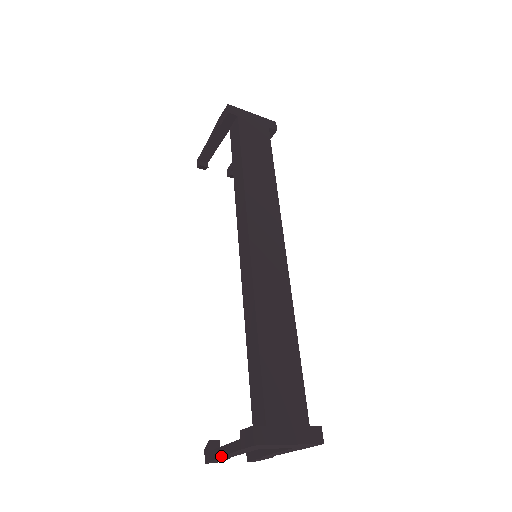
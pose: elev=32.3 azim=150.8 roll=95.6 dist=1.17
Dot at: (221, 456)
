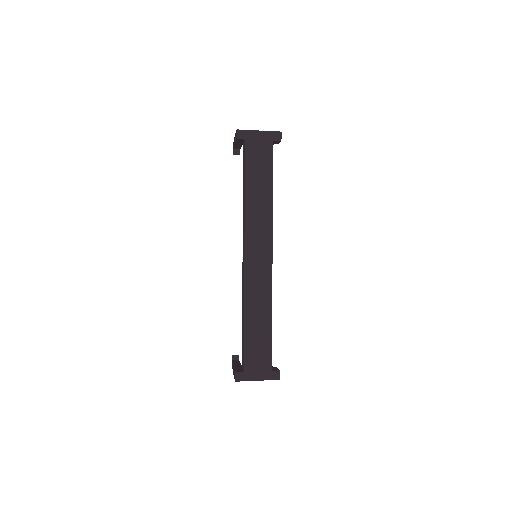
Dot at: occluded
